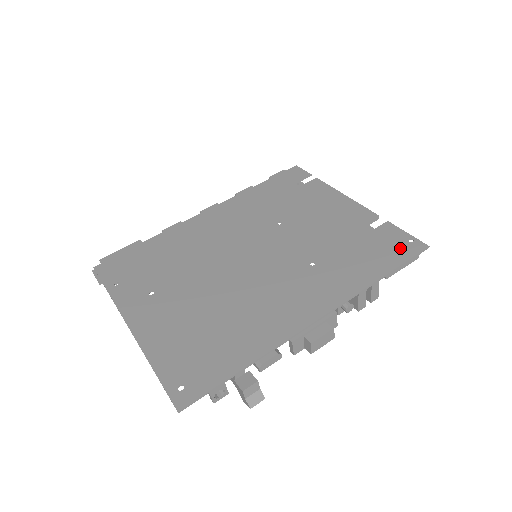
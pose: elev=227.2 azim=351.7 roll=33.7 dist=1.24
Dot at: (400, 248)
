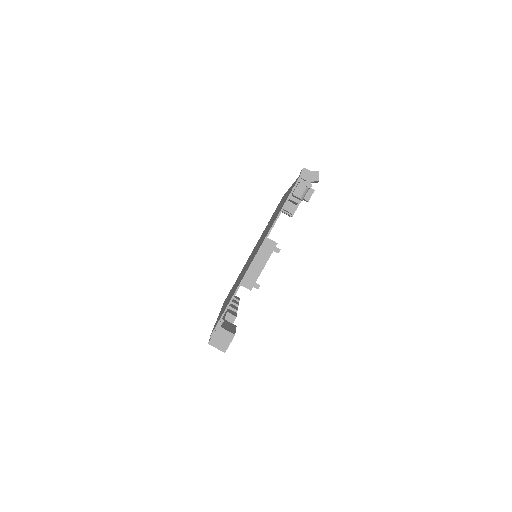
Dot at: occluded
